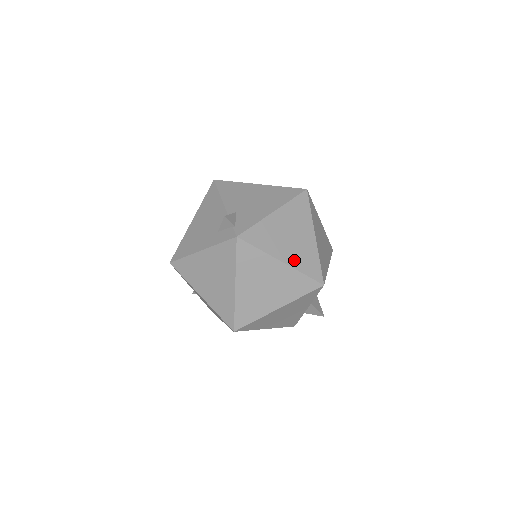
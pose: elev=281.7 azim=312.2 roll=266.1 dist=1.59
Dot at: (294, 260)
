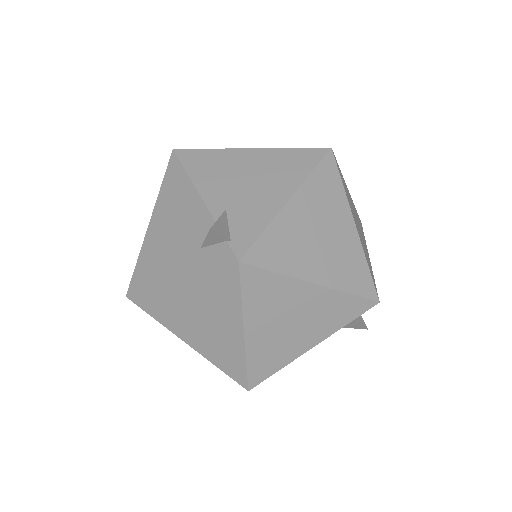
Dot at: (332, 275)
